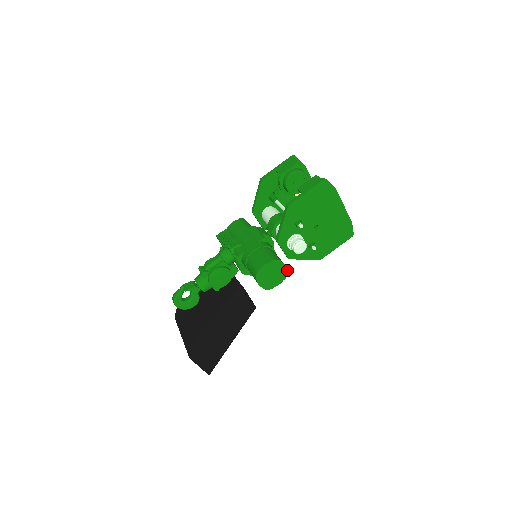
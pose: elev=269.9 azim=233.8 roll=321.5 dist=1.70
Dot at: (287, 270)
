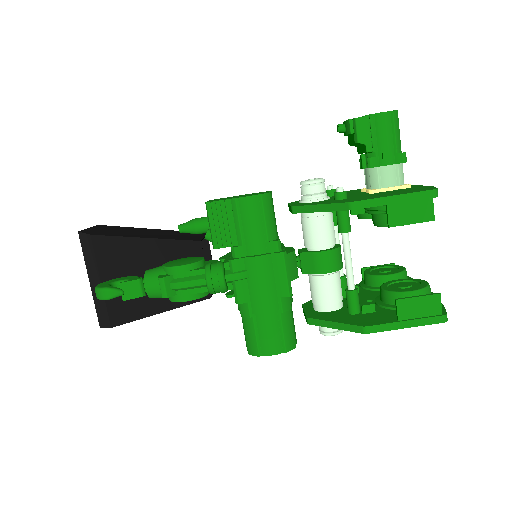
Dot at: occluded
